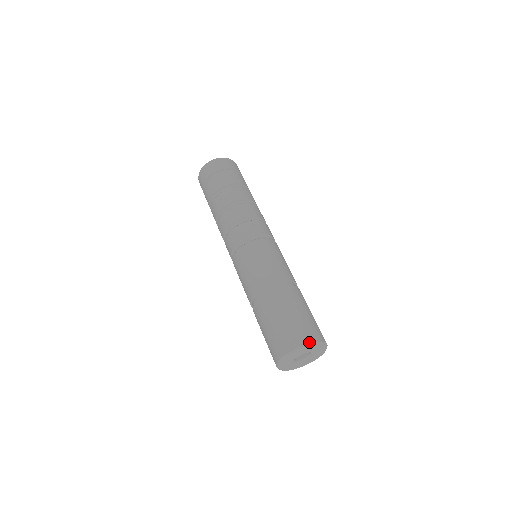
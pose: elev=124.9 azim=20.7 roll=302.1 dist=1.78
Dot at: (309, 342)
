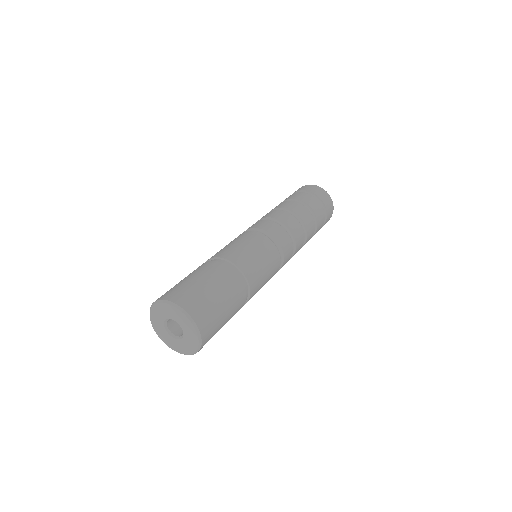
Dot at: (173, 301)
